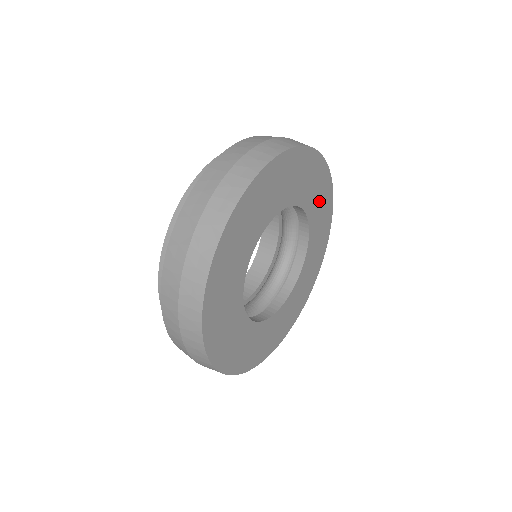
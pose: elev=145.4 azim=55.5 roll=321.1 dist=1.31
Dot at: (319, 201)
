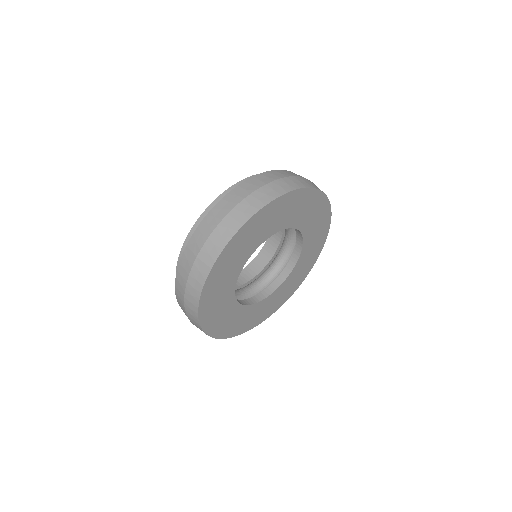
Dot at: (314, 219)
